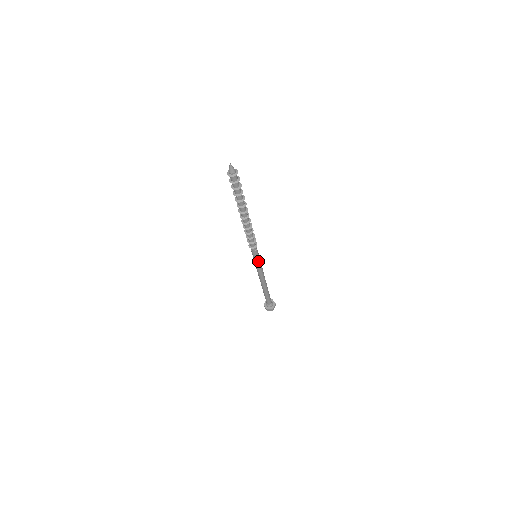
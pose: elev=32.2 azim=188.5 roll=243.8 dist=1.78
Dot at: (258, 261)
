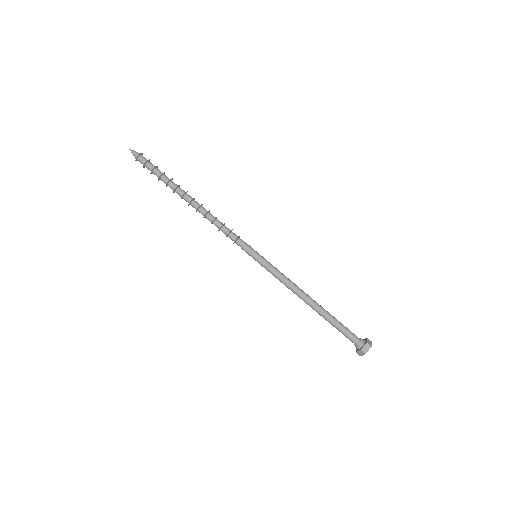
Dot at: (263, 260)
